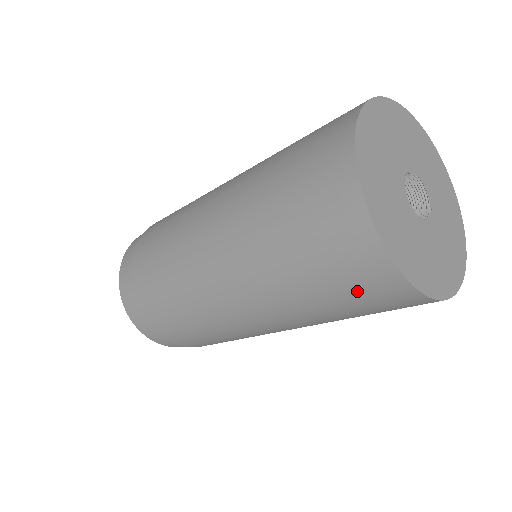
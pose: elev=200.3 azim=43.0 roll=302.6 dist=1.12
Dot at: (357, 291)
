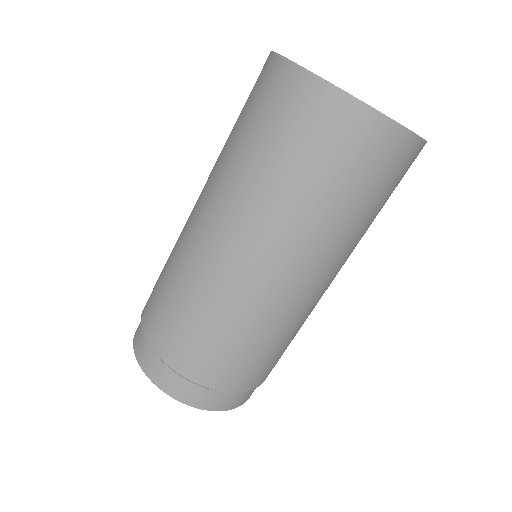
Dot at: (261, 102)
